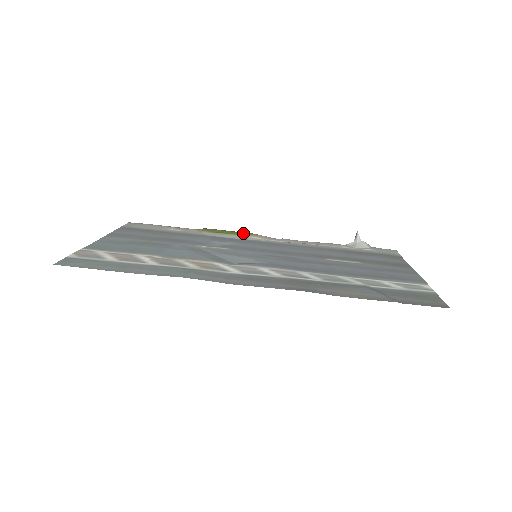
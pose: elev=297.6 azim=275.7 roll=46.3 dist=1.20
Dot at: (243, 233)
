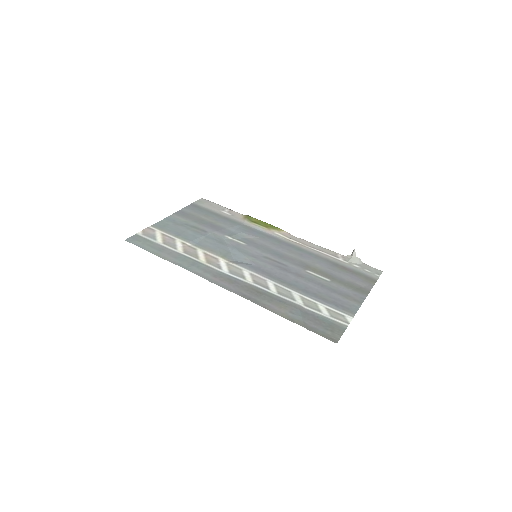
Dot at: (272, 227)
